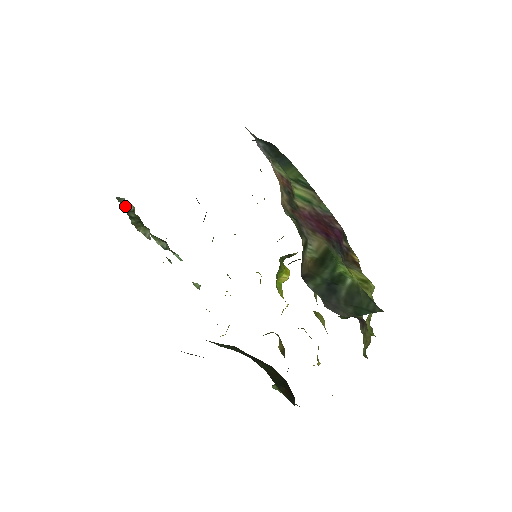
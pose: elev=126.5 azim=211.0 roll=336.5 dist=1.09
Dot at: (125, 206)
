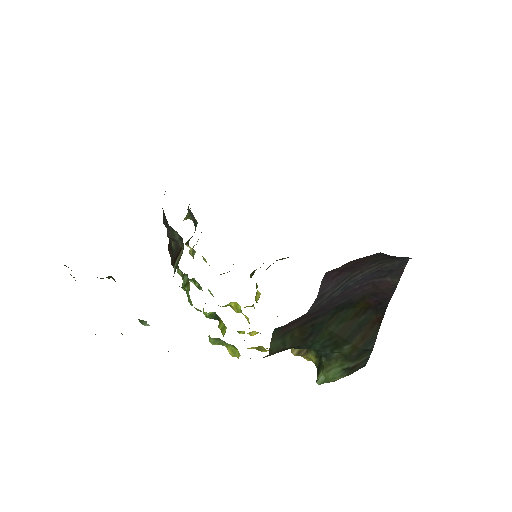
Dot at: occluded
